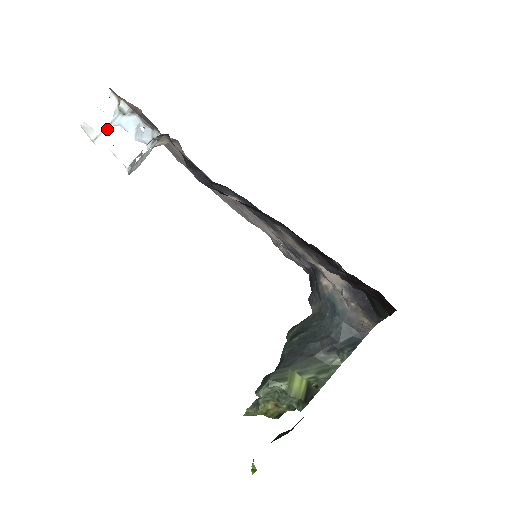
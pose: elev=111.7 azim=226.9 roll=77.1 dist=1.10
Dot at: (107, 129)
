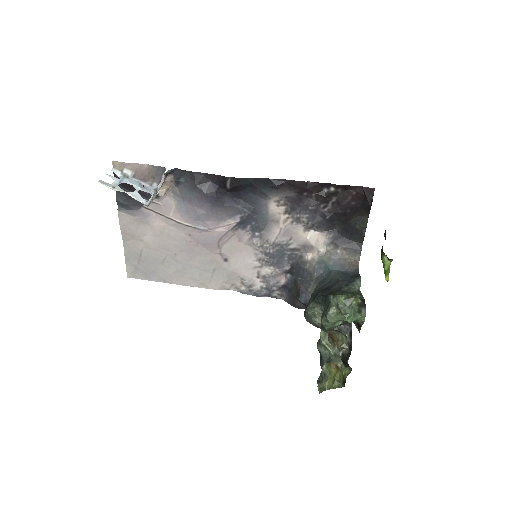
Dot at: occluded
